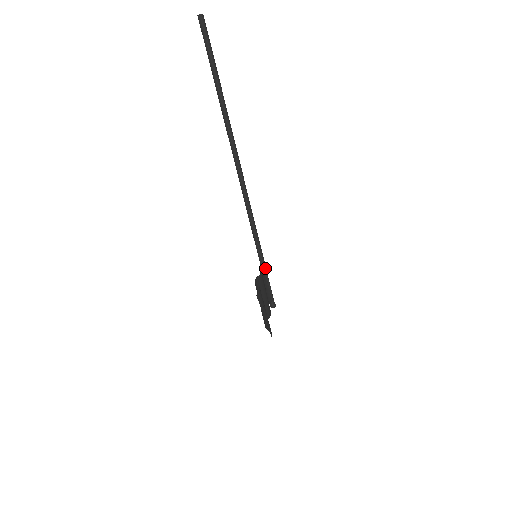
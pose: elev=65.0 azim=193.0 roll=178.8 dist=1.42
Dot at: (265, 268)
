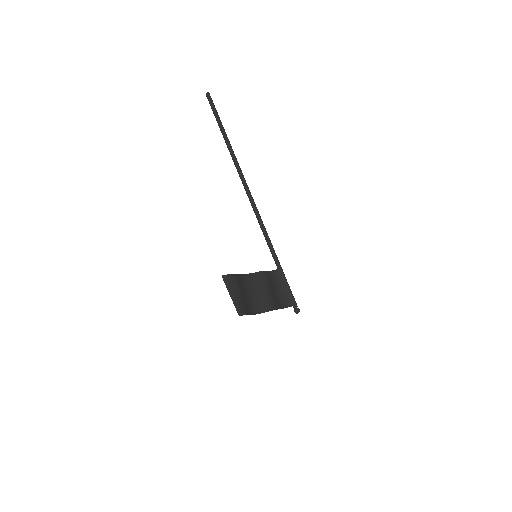
Dot at: (282, 273)
